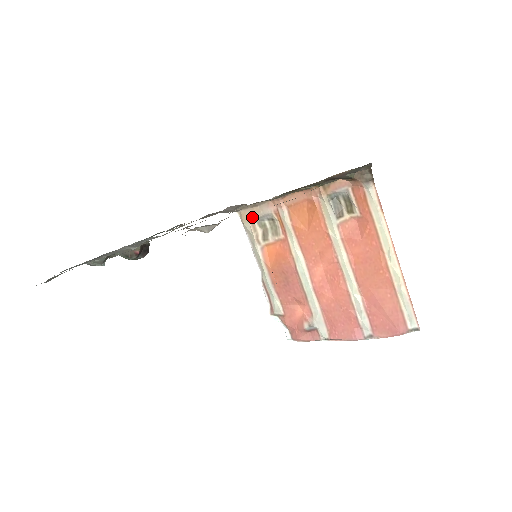
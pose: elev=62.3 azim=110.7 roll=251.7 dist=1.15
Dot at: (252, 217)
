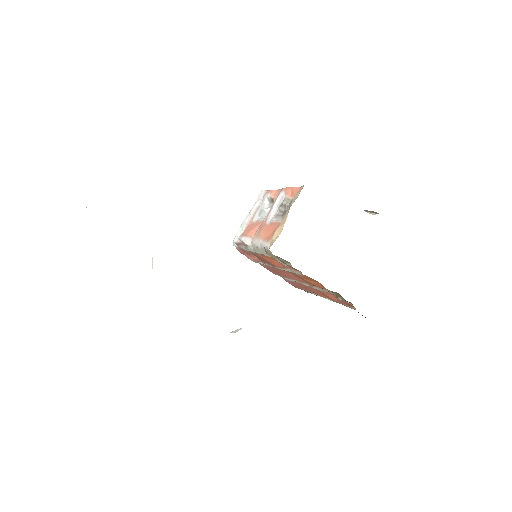
Dot at: occluded
